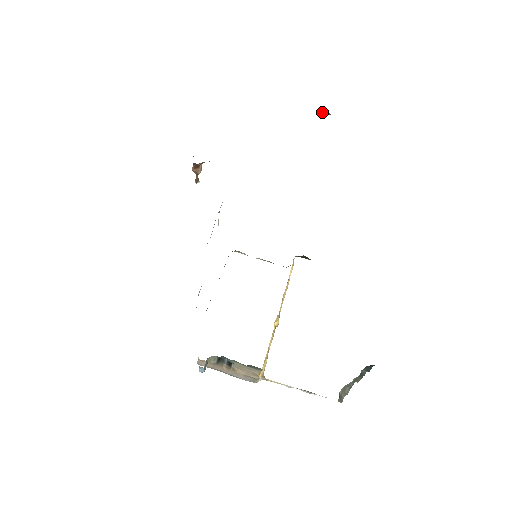
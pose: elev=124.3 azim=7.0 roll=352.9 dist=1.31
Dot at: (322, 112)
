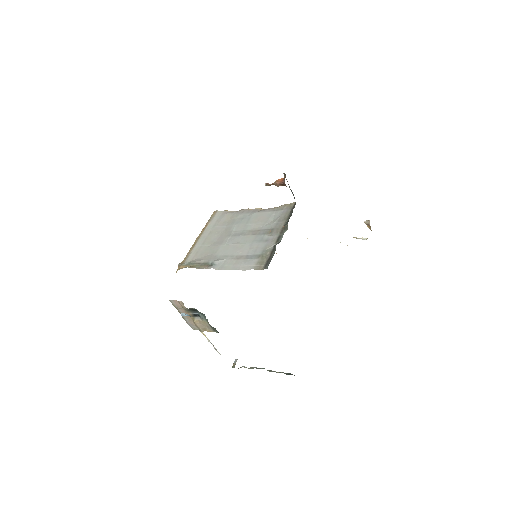
Dot at: (369, 225)
